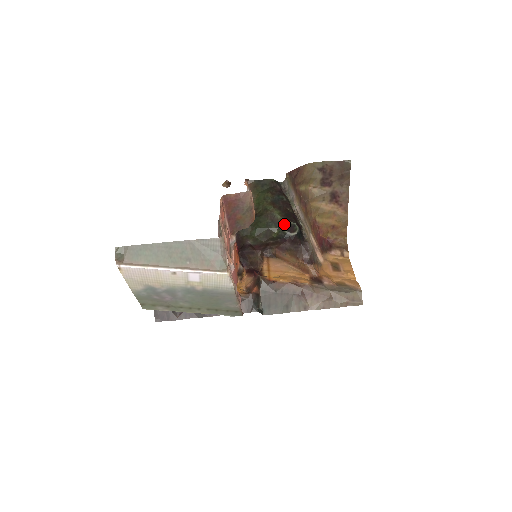
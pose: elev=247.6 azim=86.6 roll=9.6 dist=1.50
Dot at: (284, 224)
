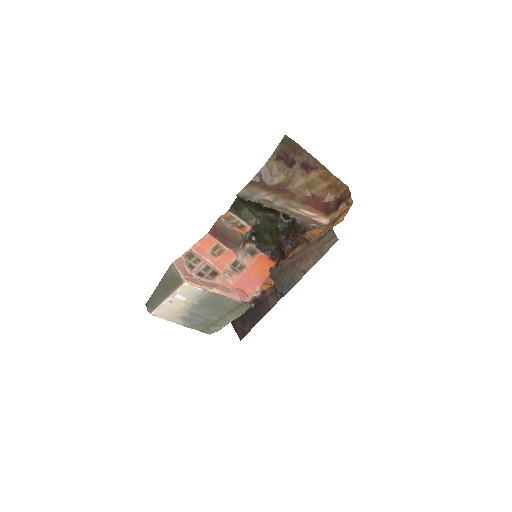
Dot at: (279, 217)
